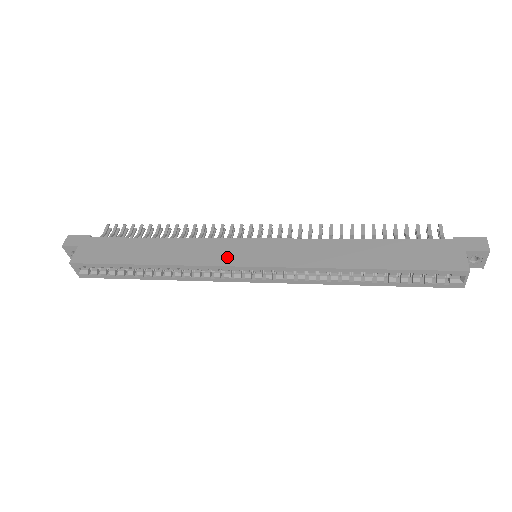
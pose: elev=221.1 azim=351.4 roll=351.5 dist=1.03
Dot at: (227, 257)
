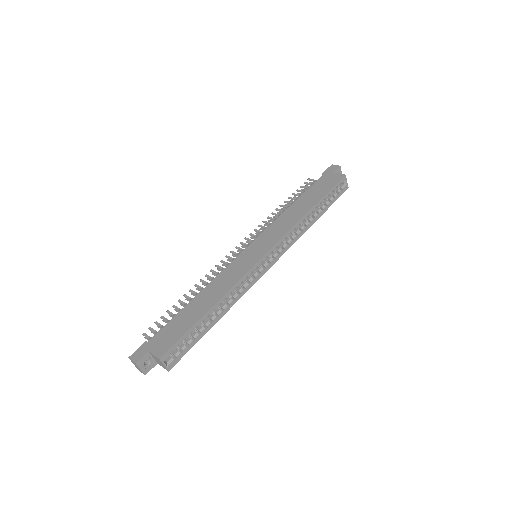
Dot at: (248, 263)
